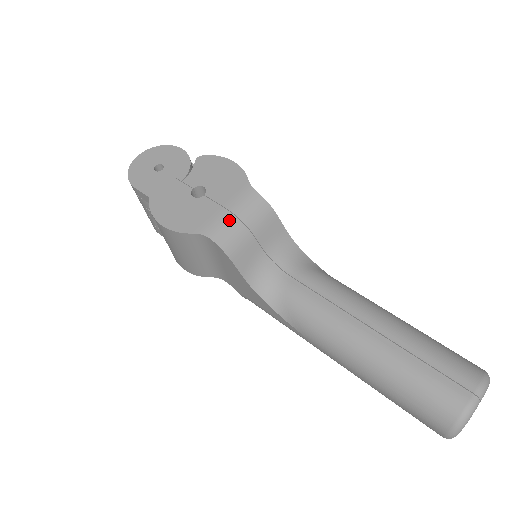
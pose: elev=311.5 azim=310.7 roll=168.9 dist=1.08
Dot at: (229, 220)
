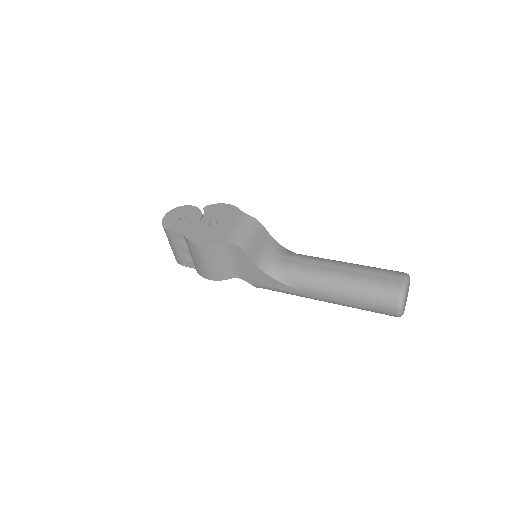
Dot at: (238, 231)
